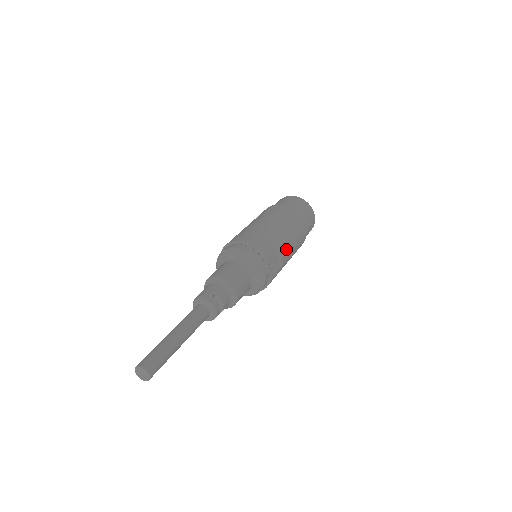
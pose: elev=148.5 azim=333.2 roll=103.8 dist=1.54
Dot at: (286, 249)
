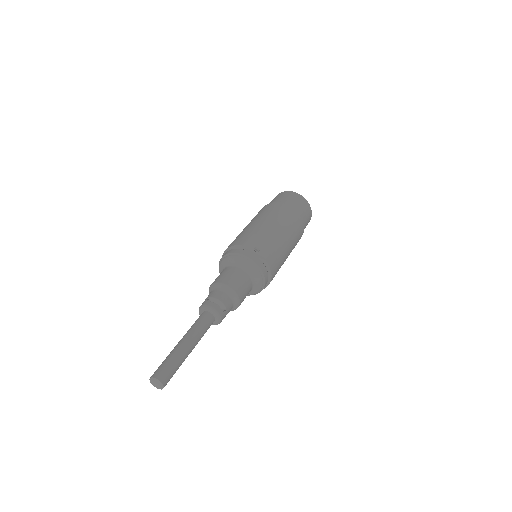
Dot at: (269, 231)
